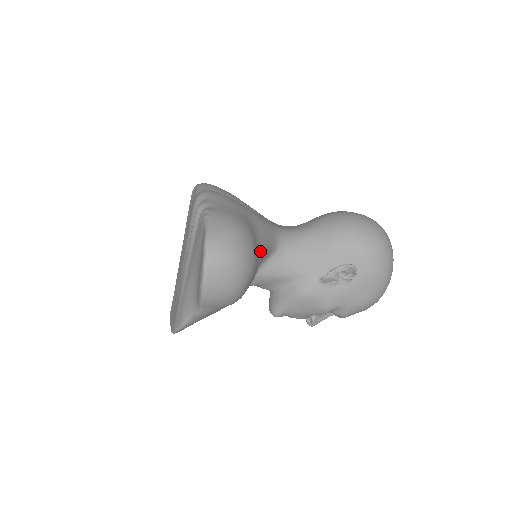
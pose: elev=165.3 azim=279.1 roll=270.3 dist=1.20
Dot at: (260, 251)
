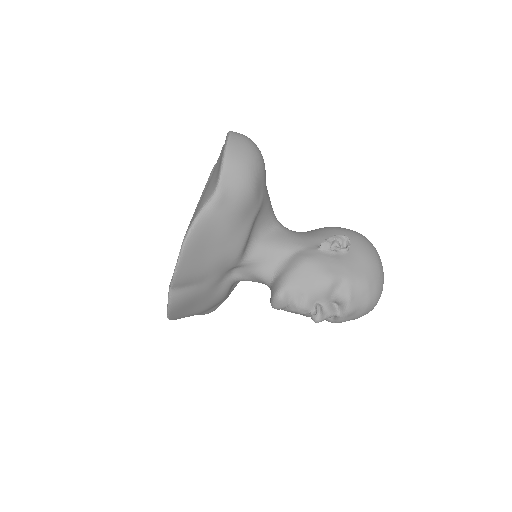
Dot at: (266, 186)
